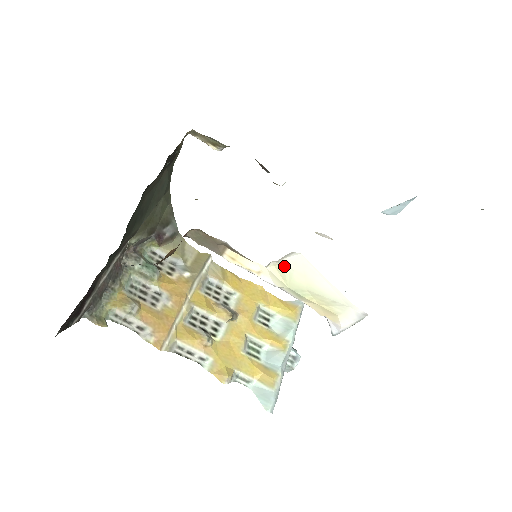
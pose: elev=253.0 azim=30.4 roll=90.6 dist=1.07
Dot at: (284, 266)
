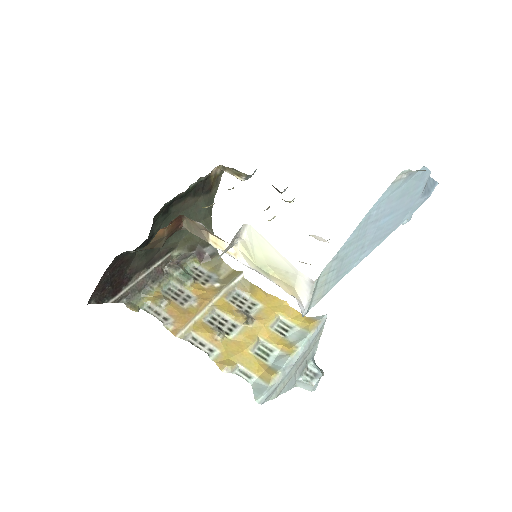
Dot at: (246, 242)
